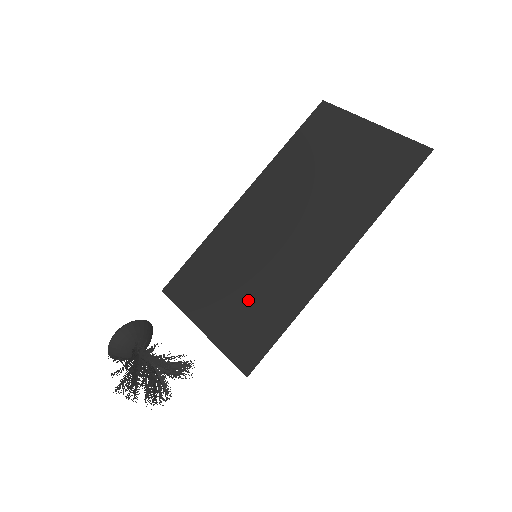
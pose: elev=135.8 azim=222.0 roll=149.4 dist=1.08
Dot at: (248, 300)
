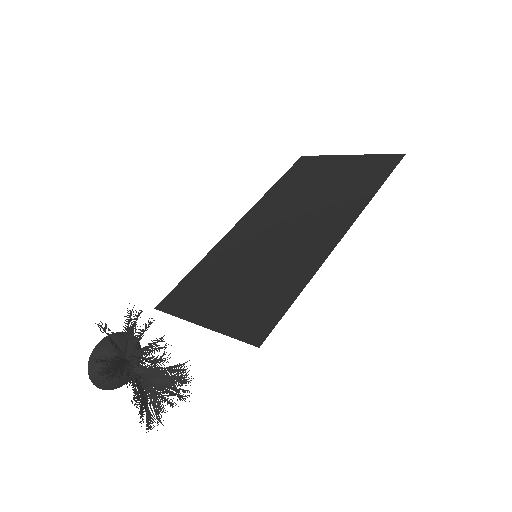
Dot at: (252, 287)
